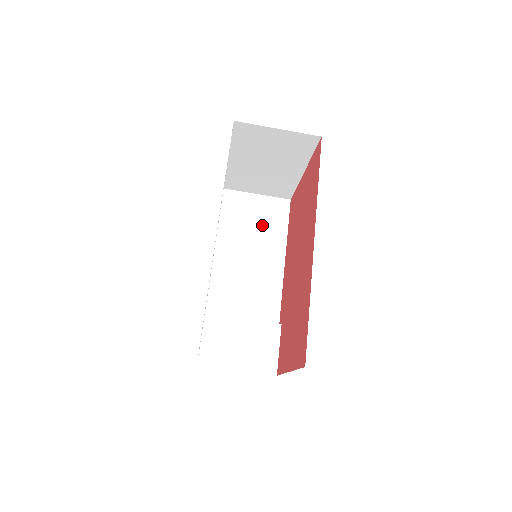
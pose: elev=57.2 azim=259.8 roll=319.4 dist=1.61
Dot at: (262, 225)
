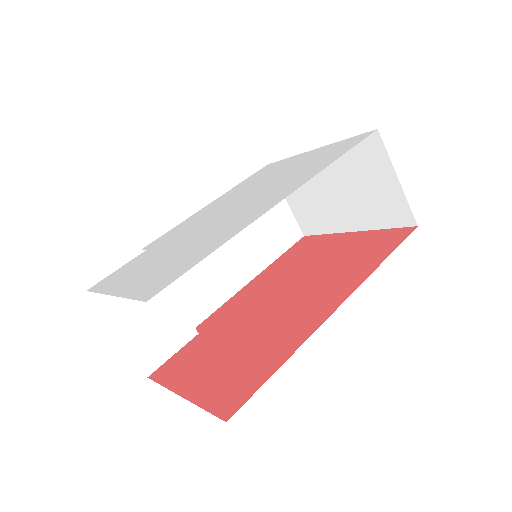
Dot at: (265, 230)
